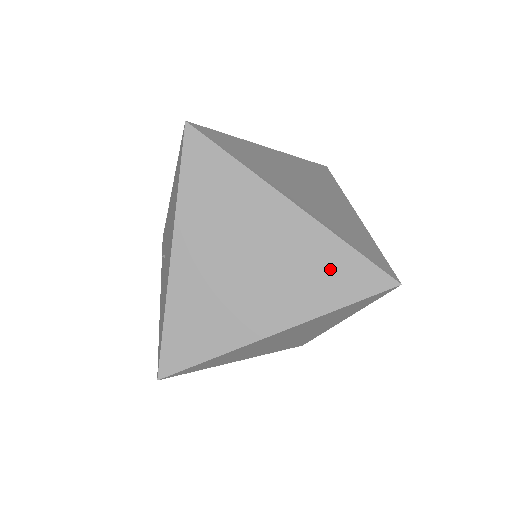
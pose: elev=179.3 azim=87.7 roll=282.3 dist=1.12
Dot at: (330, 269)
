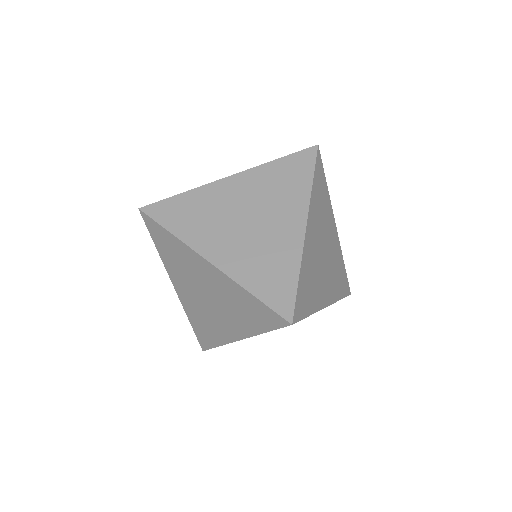
Dot at: occluded
